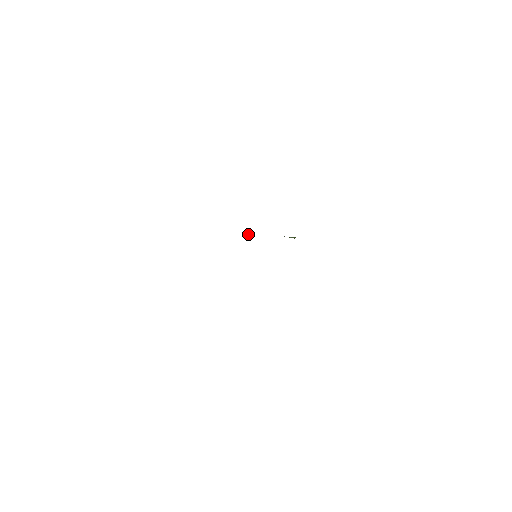
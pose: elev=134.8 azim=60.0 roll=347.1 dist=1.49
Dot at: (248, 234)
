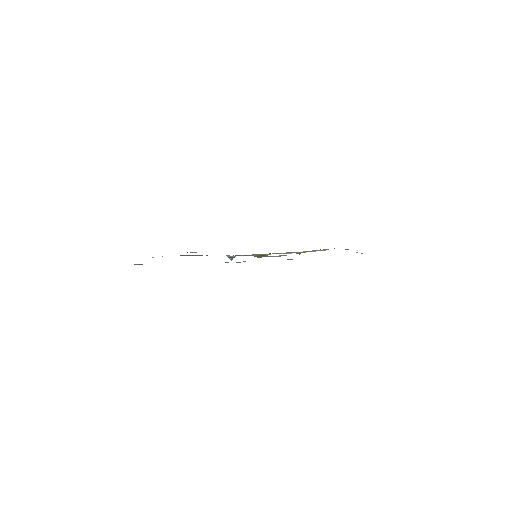
Dot at: (232, 258)
